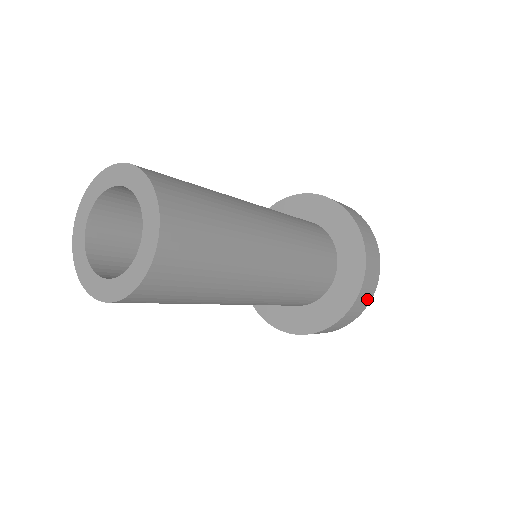
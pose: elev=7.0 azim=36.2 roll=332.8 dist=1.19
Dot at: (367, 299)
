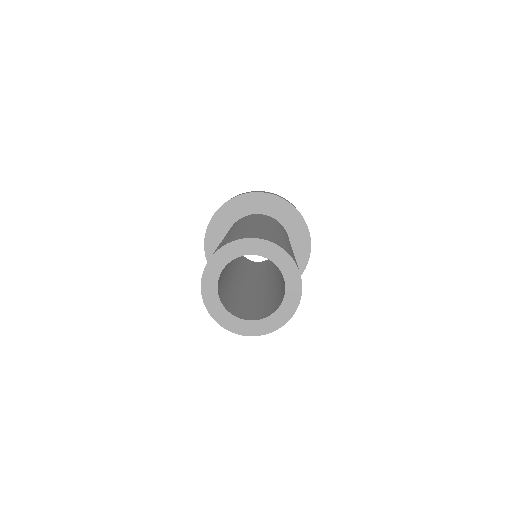
Dot at: occluded
